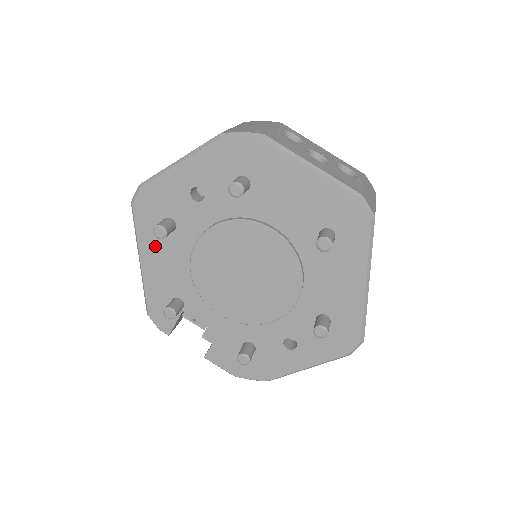
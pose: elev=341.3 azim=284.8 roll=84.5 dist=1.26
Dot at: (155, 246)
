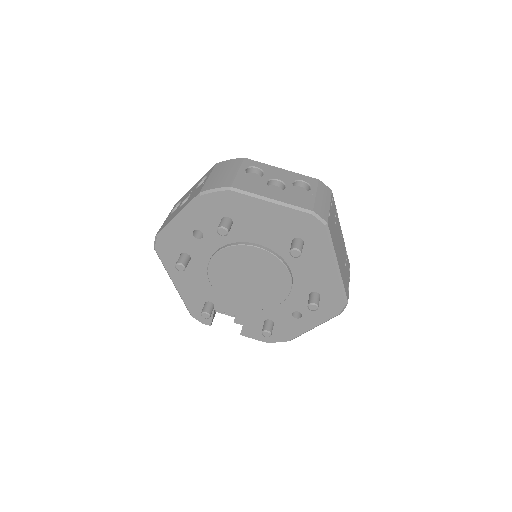
Dot at: (180, 272)
